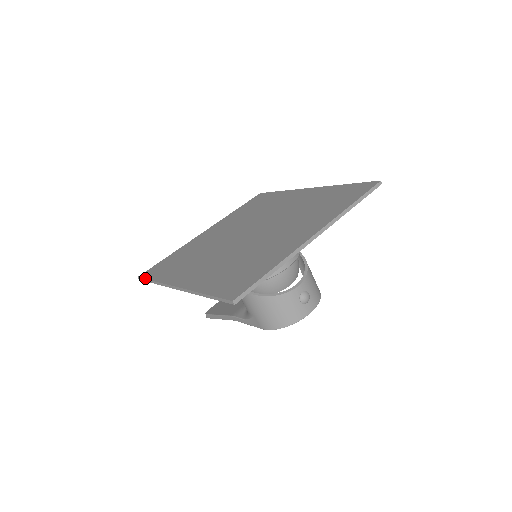
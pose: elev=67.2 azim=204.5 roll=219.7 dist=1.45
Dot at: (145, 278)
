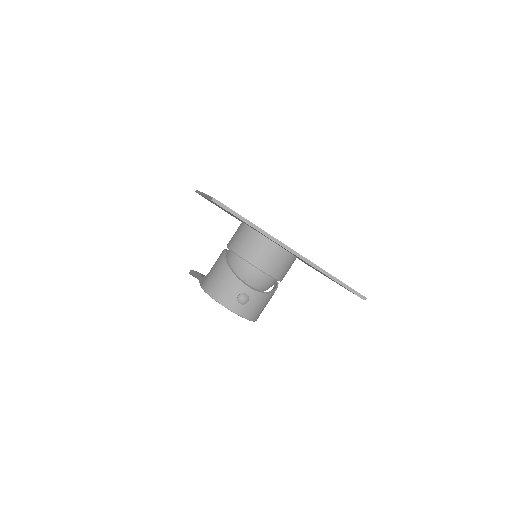
Dot at: occluded
